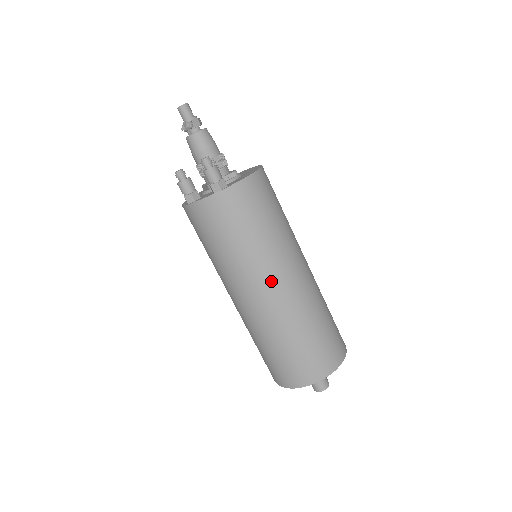
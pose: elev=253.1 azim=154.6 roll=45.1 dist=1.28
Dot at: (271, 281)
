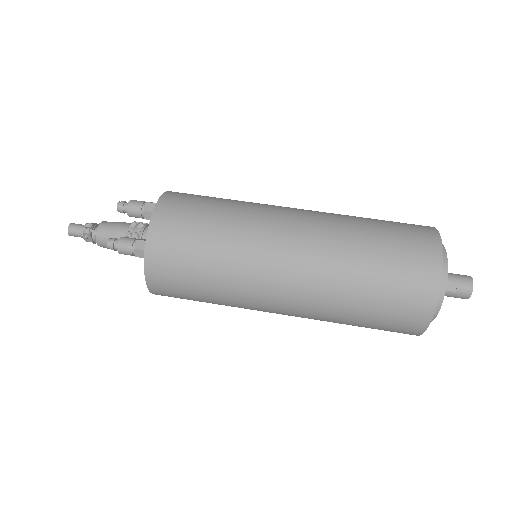
Dot at: (281, 218)
